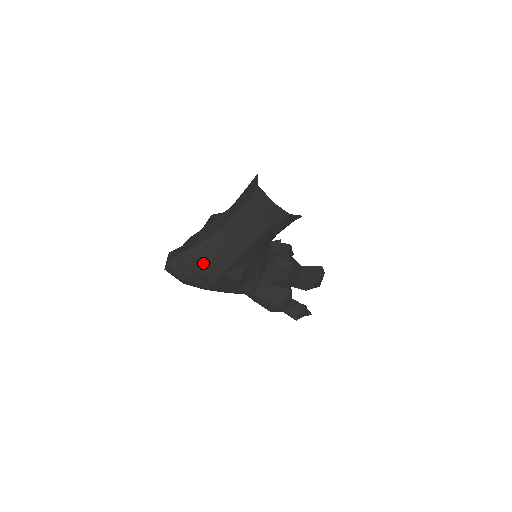
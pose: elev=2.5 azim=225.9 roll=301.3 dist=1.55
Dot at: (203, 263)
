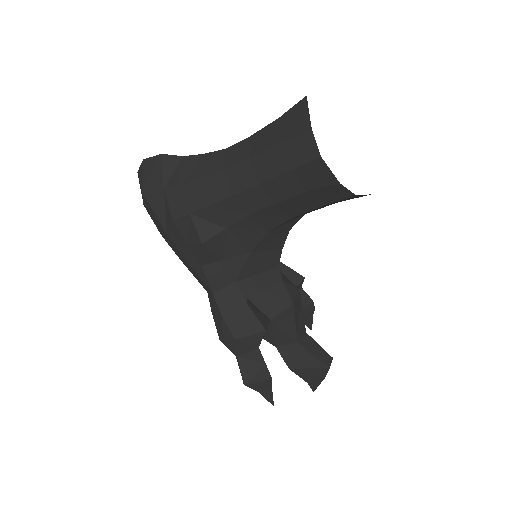
Dot at: (178, 182)
